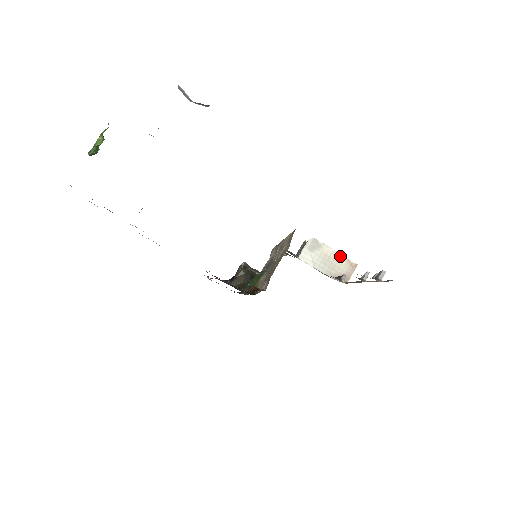
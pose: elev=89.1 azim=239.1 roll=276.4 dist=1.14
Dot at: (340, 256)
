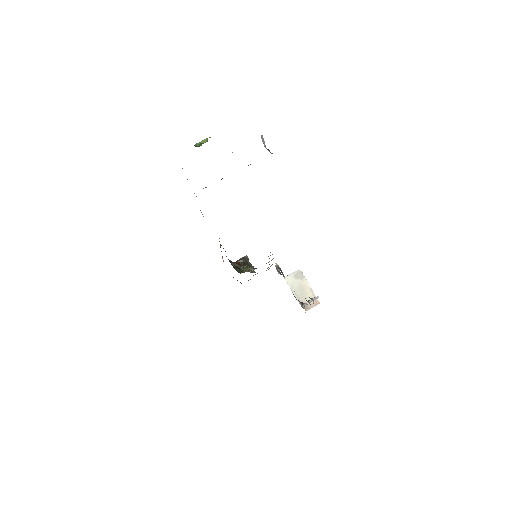
Dot at: (312, 292)
